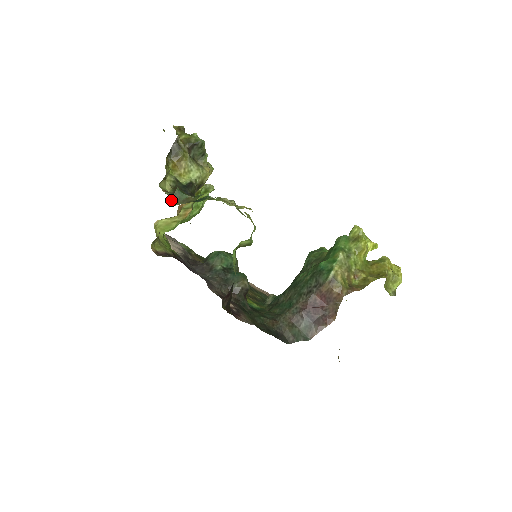
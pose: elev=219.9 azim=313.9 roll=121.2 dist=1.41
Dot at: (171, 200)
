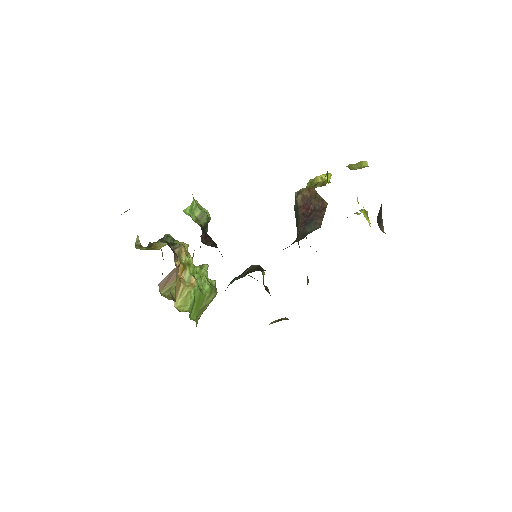
Dot at: occluded
